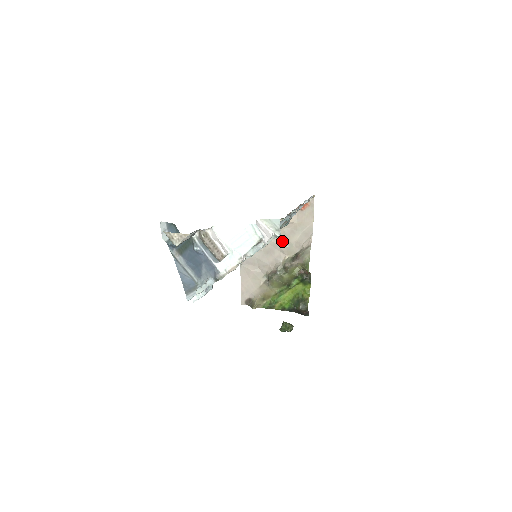
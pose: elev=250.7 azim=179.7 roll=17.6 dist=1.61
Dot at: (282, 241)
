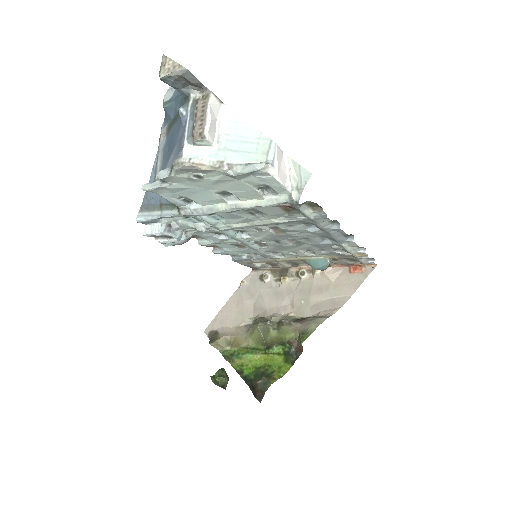
Dot at: (301, 292)
